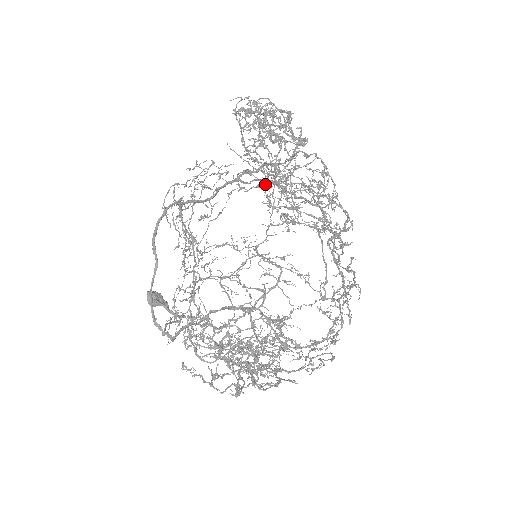
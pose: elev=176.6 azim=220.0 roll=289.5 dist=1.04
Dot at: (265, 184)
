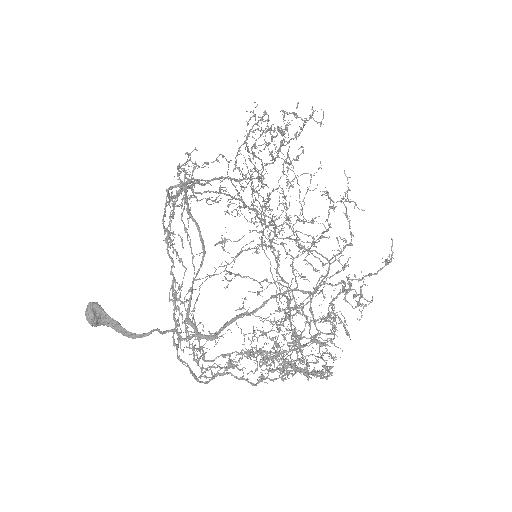
Dot at: occluded
